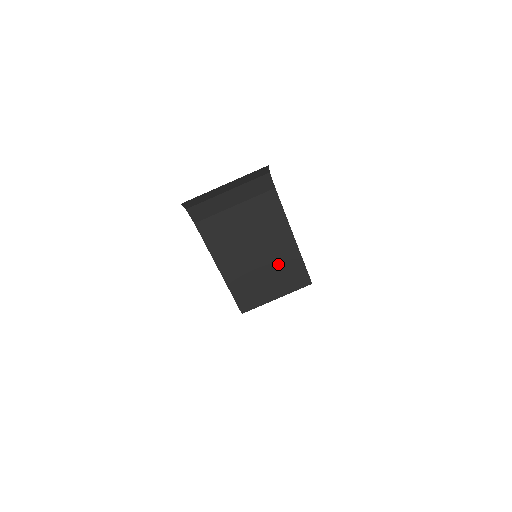
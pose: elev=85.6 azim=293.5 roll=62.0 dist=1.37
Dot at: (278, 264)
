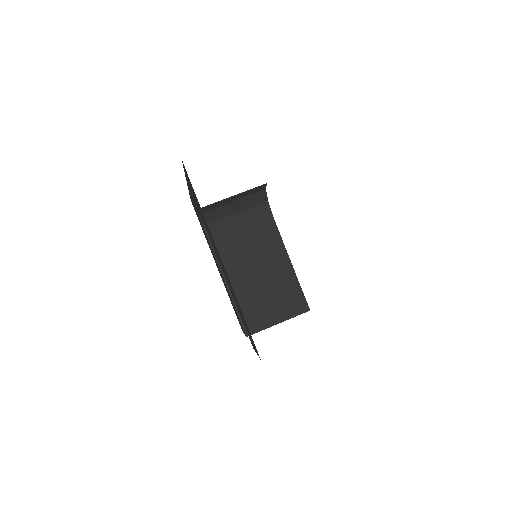
Dot at: (278, 287)
